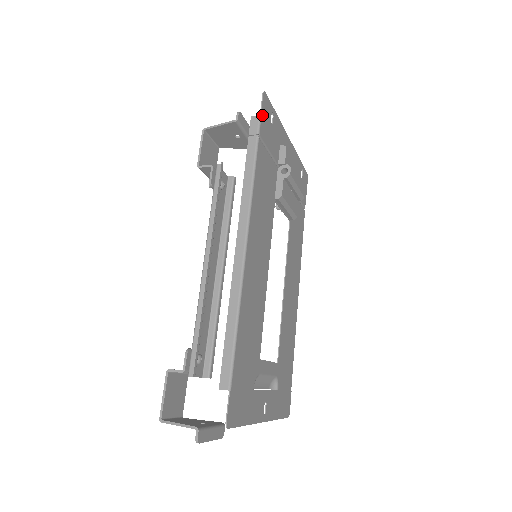
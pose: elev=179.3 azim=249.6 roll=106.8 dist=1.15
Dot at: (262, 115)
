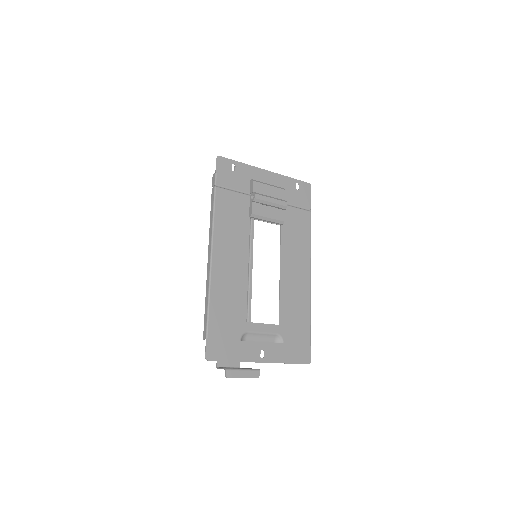
Dot at: (218, 171)
